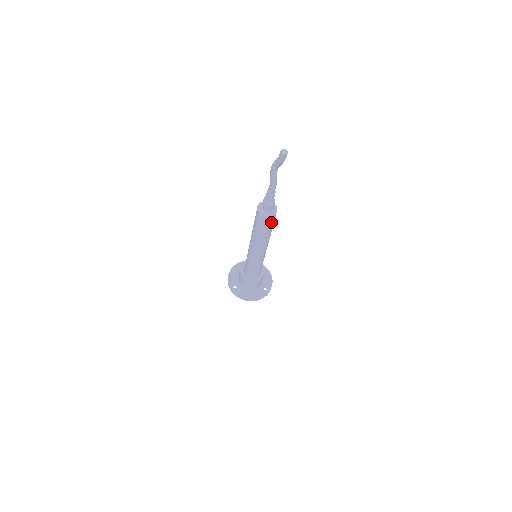
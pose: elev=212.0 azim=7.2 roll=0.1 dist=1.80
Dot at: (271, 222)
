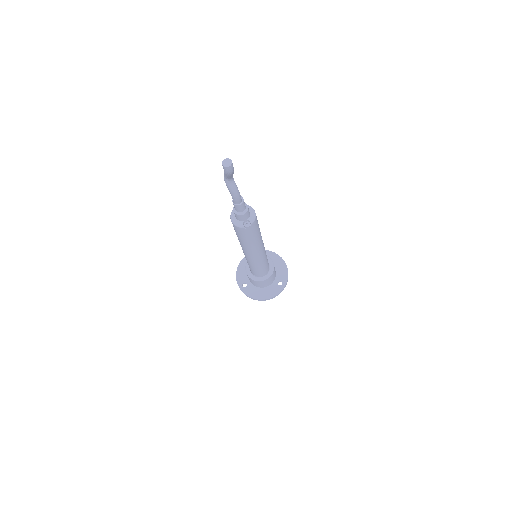
Dot at: (252, 230)
